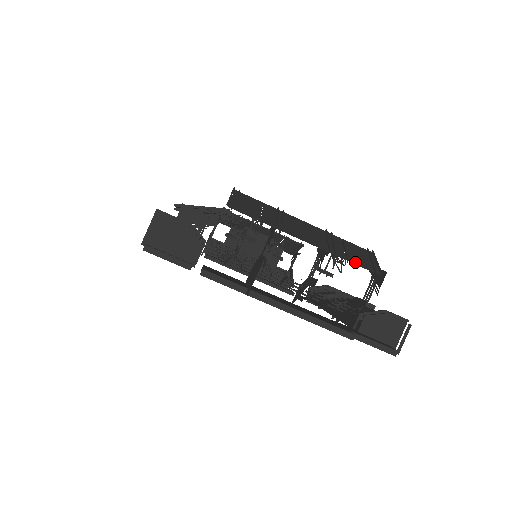
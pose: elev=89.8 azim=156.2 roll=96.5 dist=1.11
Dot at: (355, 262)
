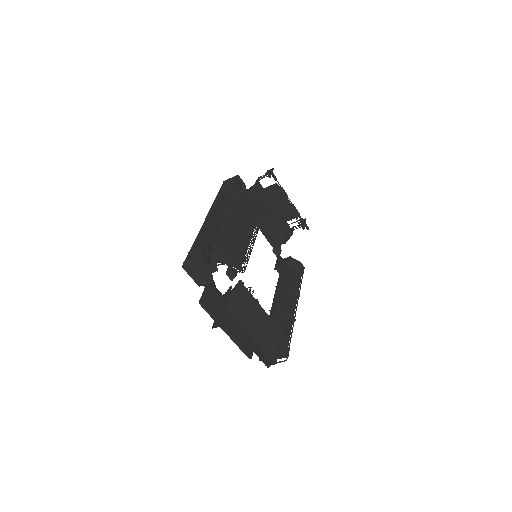
Dot at: (267, 350)
